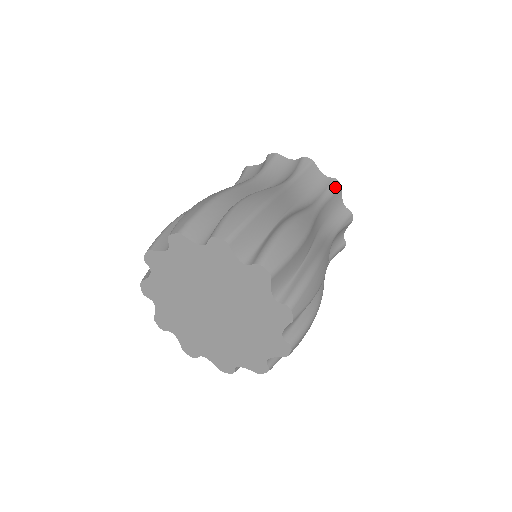
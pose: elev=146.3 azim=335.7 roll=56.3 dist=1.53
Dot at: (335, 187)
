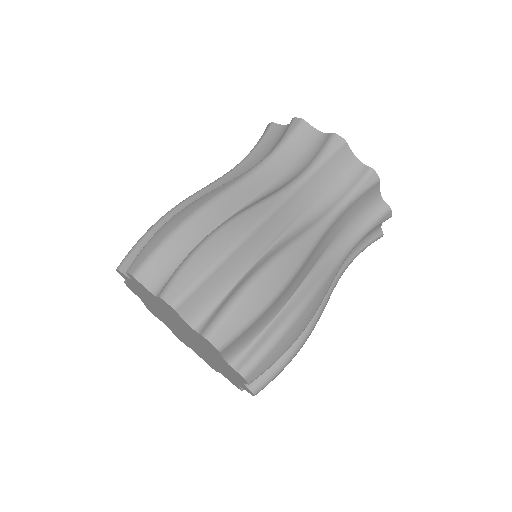
Dot at: occluded
